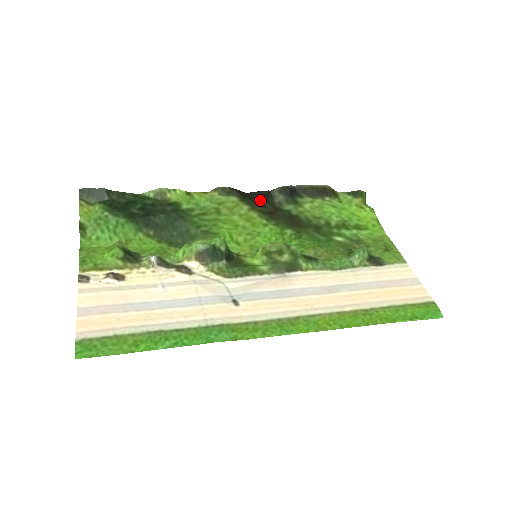
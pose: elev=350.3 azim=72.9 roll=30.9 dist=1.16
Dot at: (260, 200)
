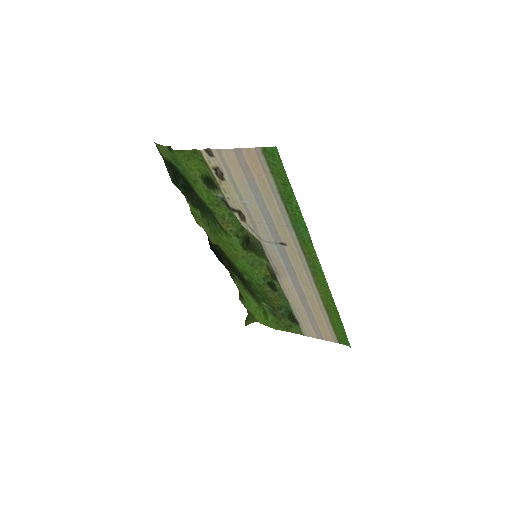
Dot at: (220, 256)
